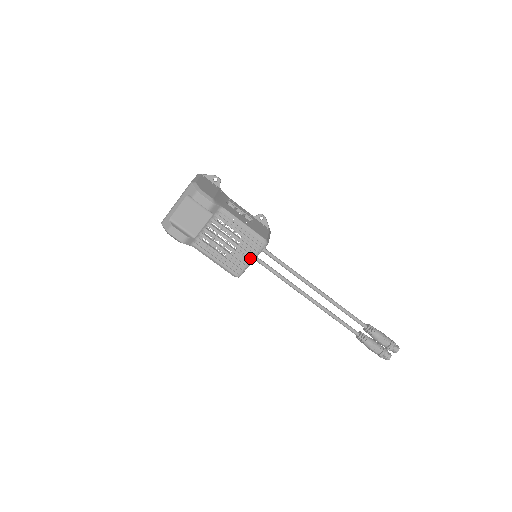
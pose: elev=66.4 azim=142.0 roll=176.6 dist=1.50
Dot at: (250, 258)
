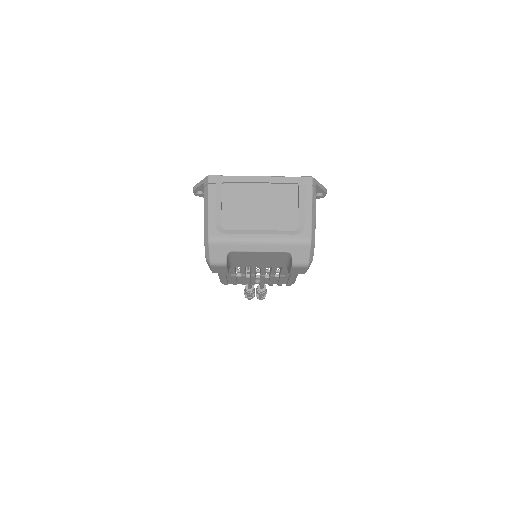
Dot at: (259, 283)
